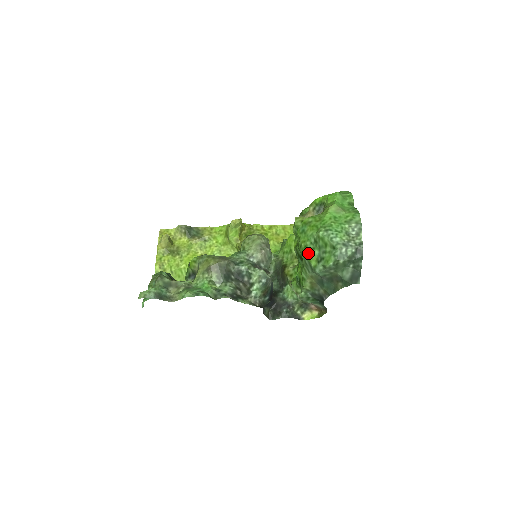
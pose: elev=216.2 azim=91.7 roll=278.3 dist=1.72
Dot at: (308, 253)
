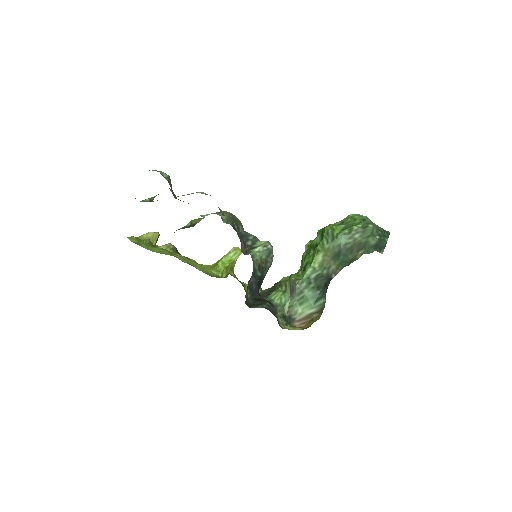
Dot at: (334, 225)
